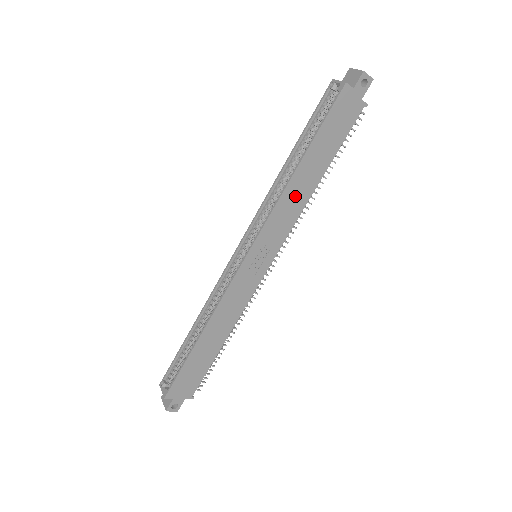
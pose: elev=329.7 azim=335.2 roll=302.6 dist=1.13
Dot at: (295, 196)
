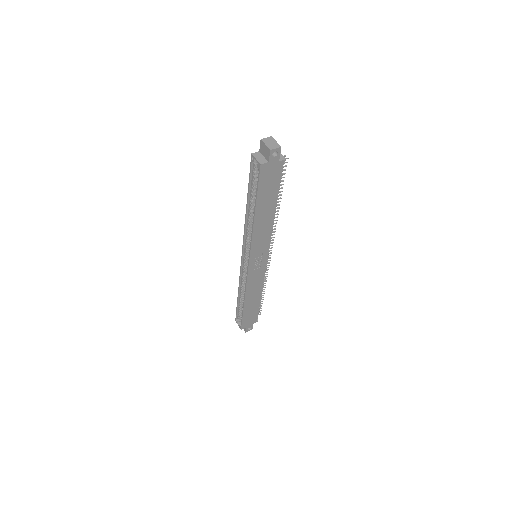
Dot at: (262, 227)
